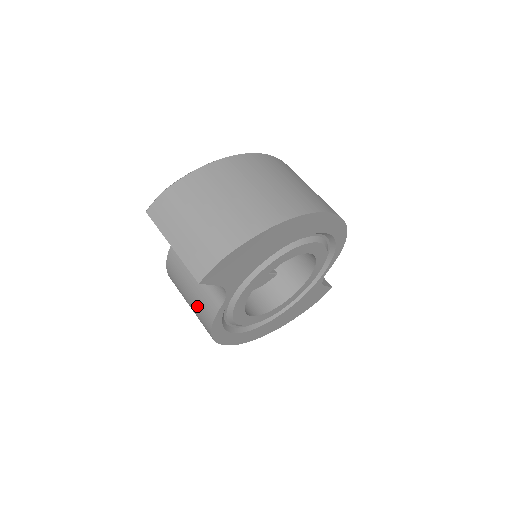
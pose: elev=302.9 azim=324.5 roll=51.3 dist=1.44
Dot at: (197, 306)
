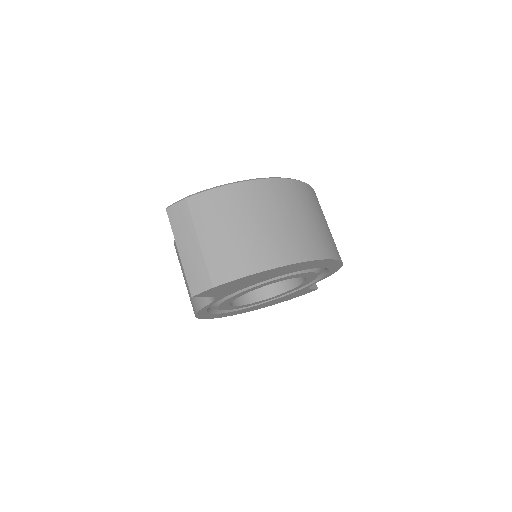
Dot at: occluded
